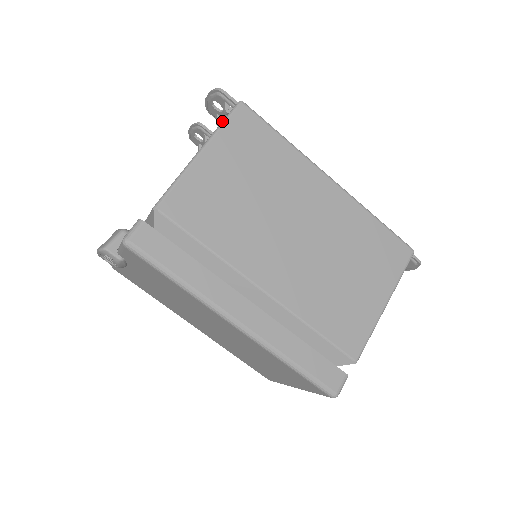
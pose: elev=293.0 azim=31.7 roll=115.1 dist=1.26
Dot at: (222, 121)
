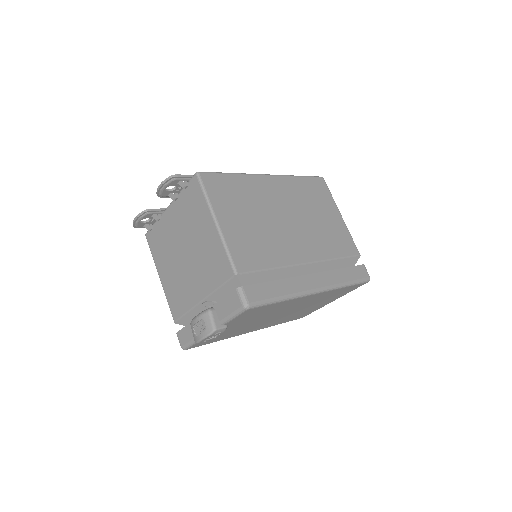
Dot at: (203, 194)
